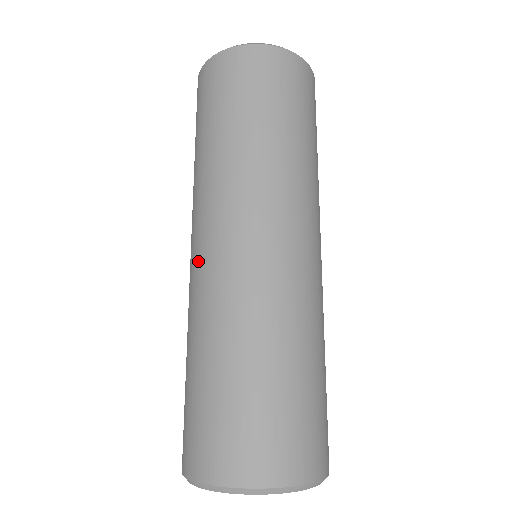
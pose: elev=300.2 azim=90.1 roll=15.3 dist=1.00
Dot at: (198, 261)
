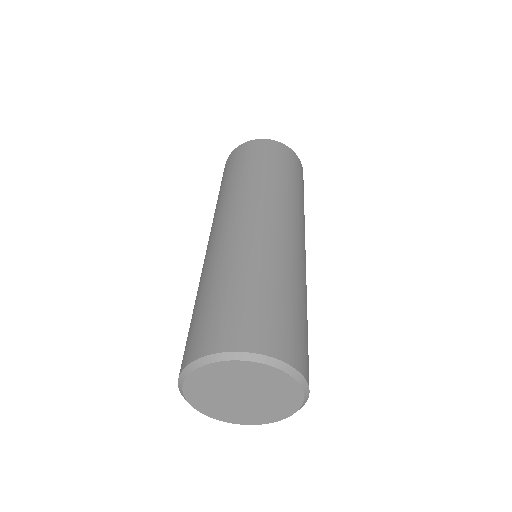
Dot at: (211, 241)
